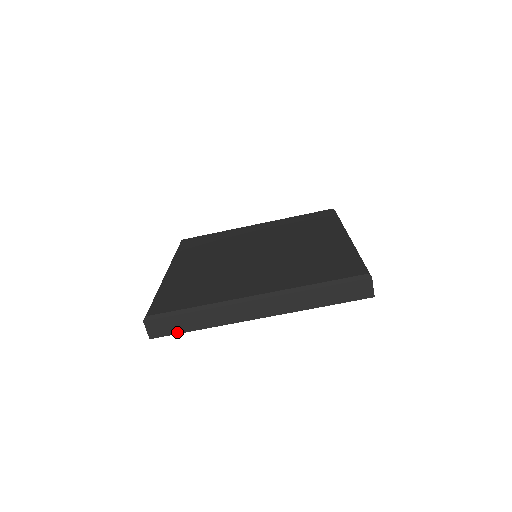
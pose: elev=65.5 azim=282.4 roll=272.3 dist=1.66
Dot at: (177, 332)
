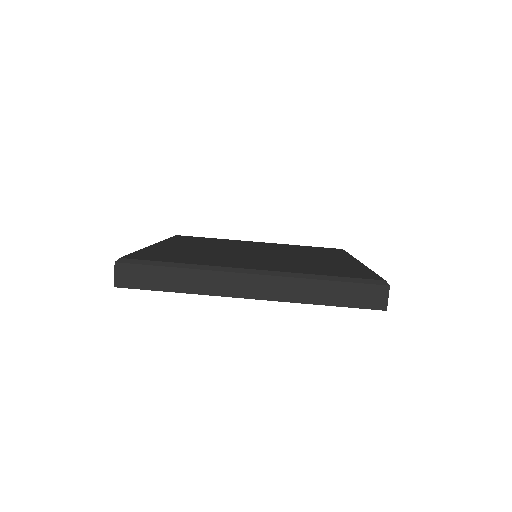
Dot at: (149, 288)
